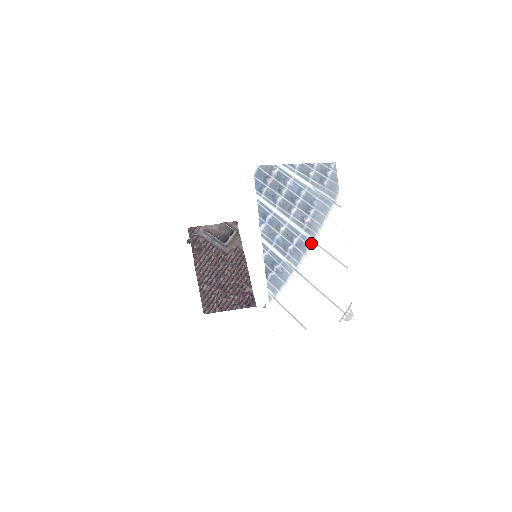
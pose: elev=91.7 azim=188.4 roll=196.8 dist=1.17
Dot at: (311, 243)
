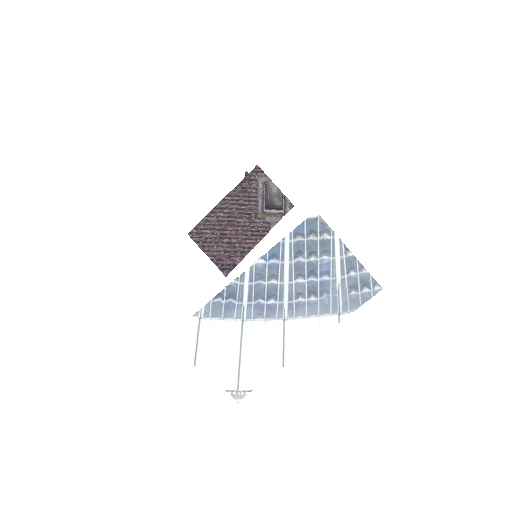
Dot at: (281, 318)
